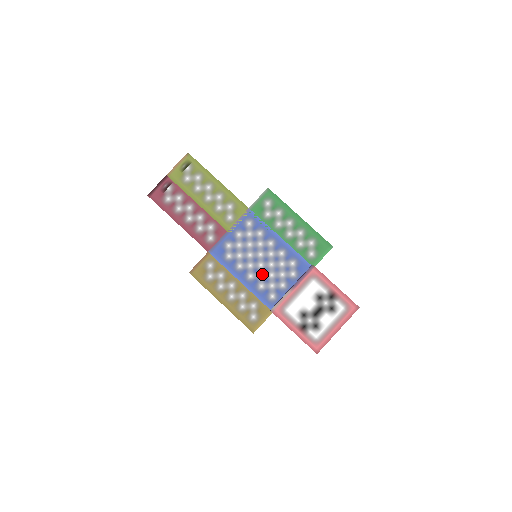
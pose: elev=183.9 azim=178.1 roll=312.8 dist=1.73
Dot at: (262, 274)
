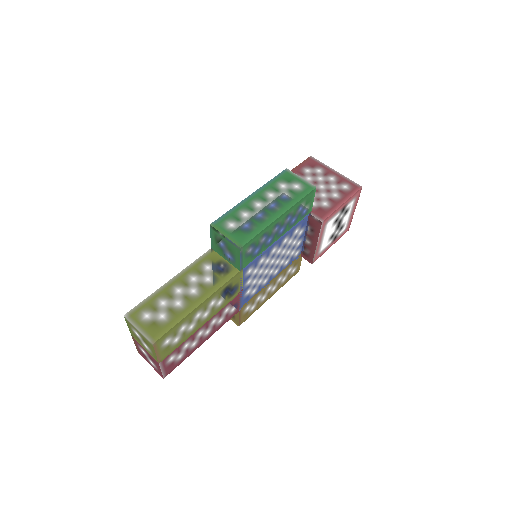
Dot at: (282, 261)
